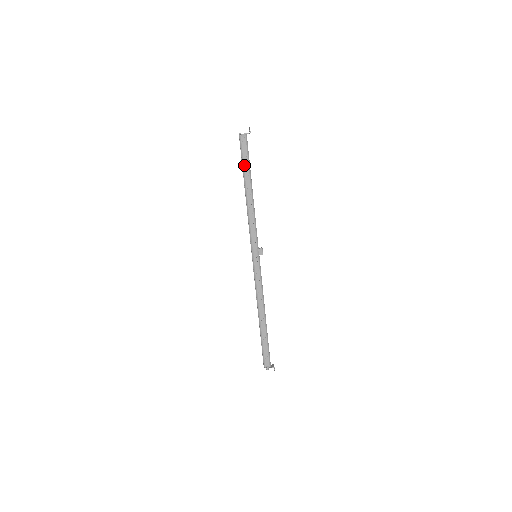
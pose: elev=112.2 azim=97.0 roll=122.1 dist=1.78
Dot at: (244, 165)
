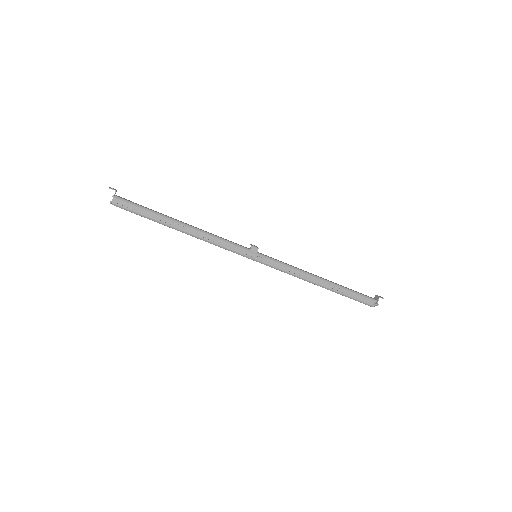
Dot at: (149, 217)
